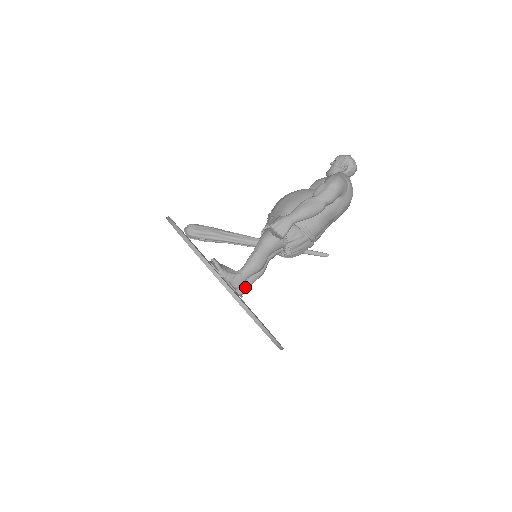
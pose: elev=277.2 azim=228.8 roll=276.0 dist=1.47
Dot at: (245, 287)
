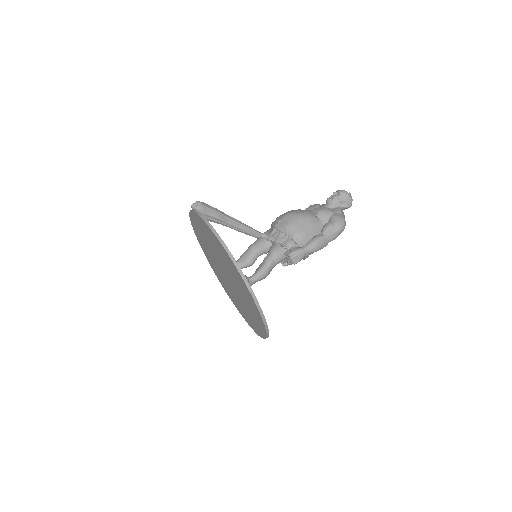
Dot at: occluded
